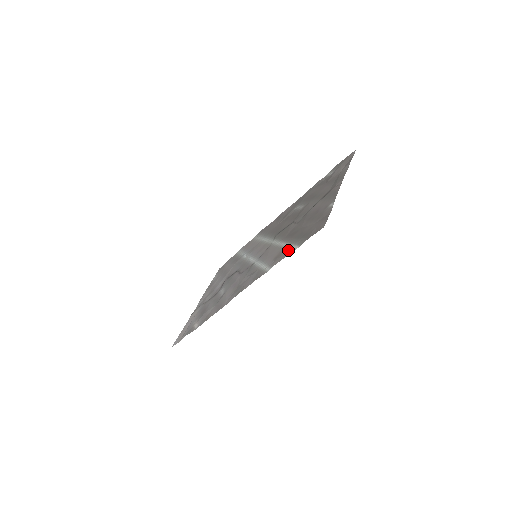
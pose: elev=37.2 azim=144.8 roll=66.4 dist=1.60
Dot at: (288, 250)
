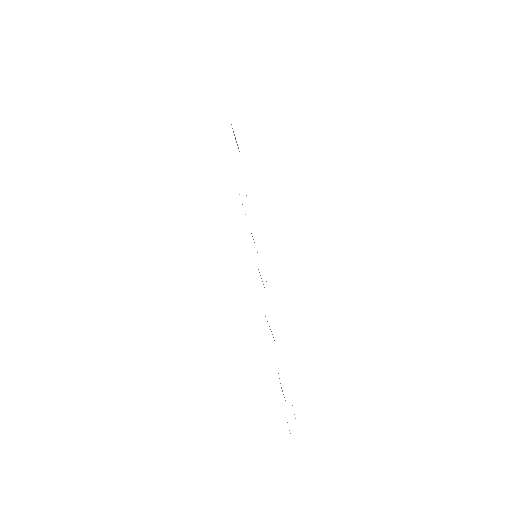
Dot at: occluded
